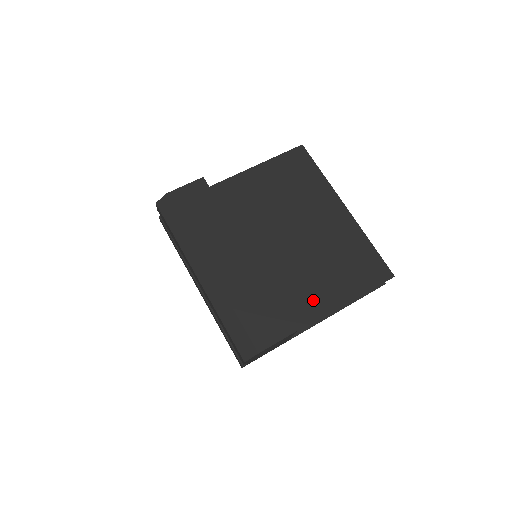
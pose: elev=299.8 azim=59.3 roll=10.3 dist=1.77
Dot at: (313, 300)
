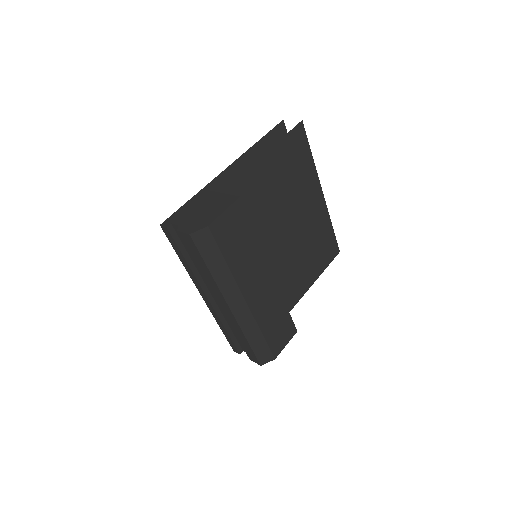
Dot at: (294, 289)
